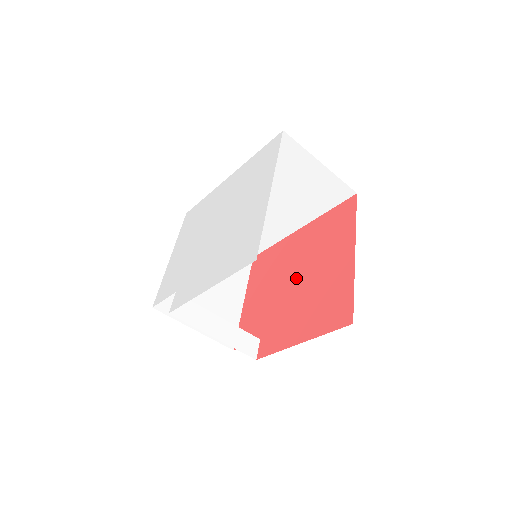
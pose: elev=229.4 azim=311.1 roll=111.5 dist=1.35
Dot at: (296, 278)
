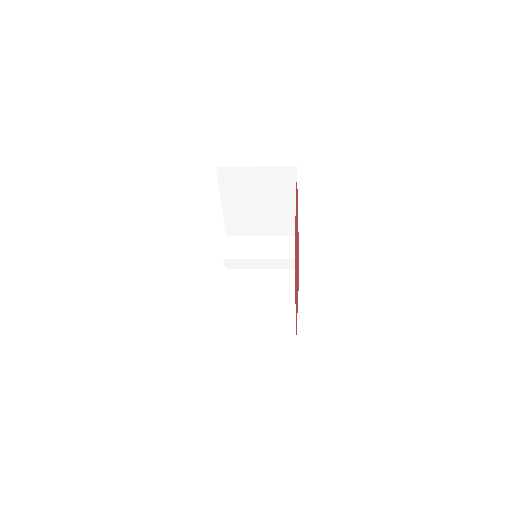
Dot at: occluded
